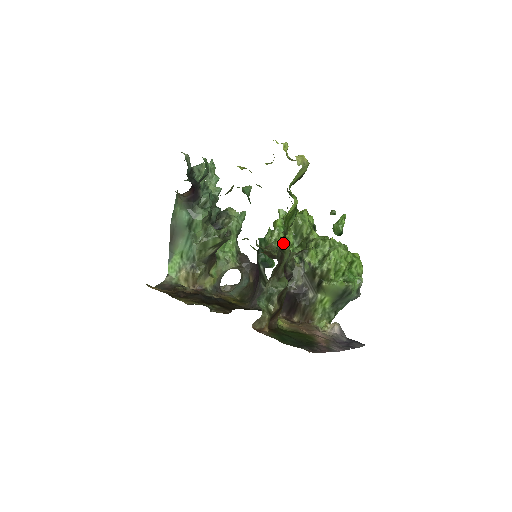
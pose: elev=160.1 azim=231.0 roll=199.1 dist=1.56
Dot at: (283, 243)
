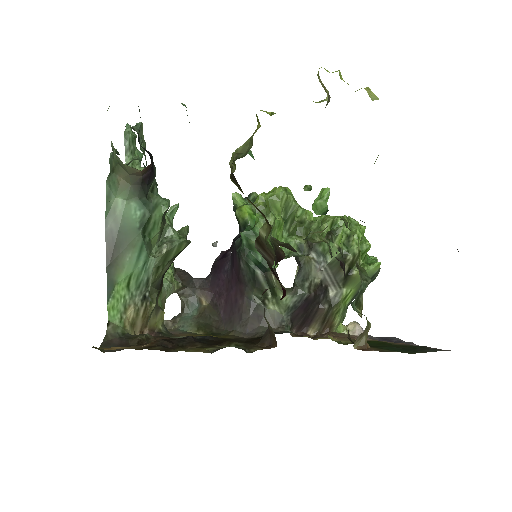
Dot at: (342, 219)
